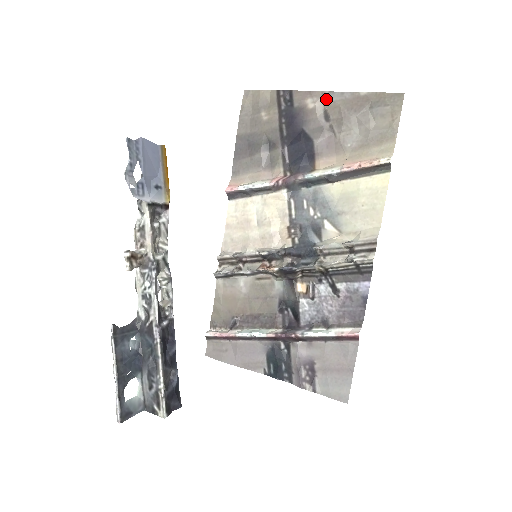
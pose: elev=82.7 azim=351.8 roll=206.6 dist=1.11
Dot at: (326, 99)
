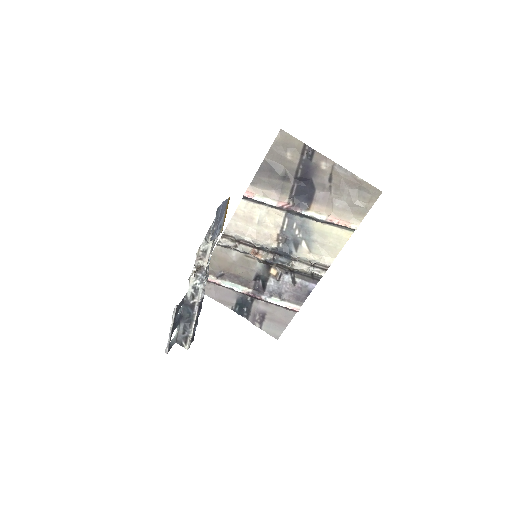
Dot at: (335, 168)
